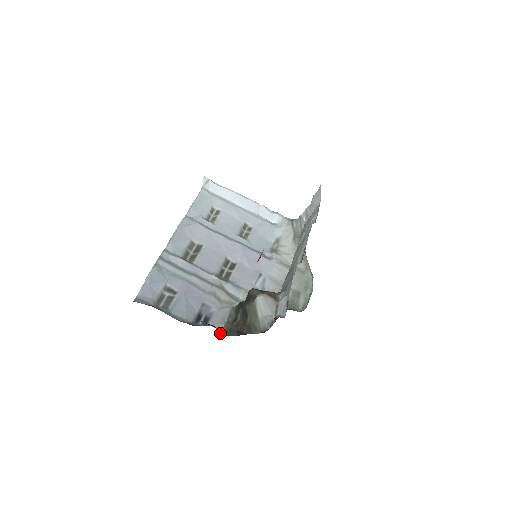
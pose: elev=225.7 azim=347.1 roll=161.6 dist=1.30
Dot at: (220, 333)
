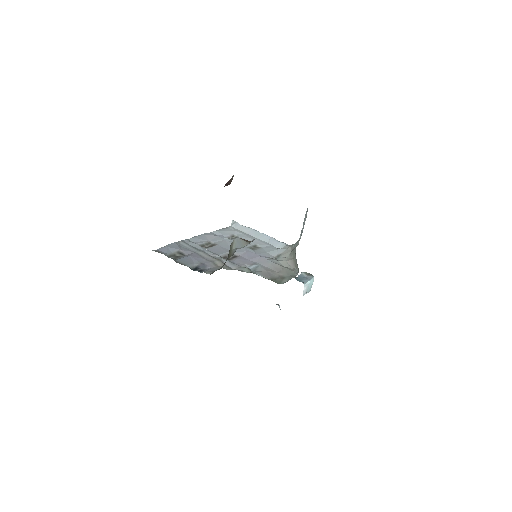
Dot at: occluded
